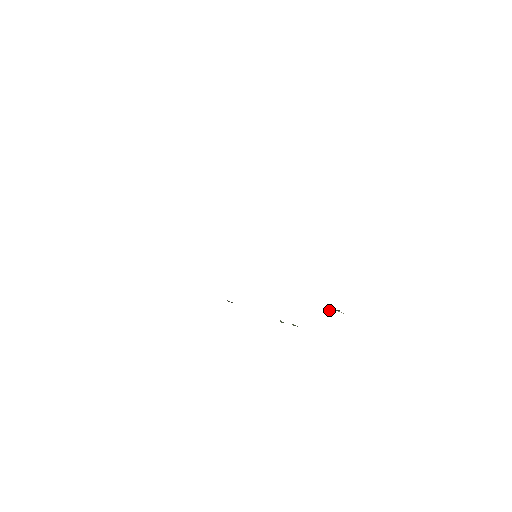
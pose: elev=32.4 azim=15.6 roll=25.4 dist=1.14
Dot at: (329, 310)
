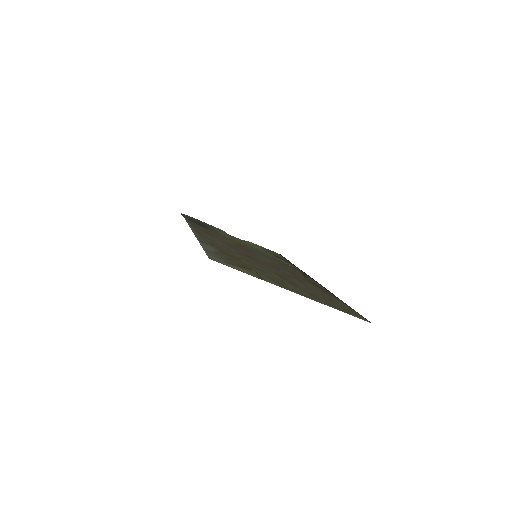
Dot at: occluded
